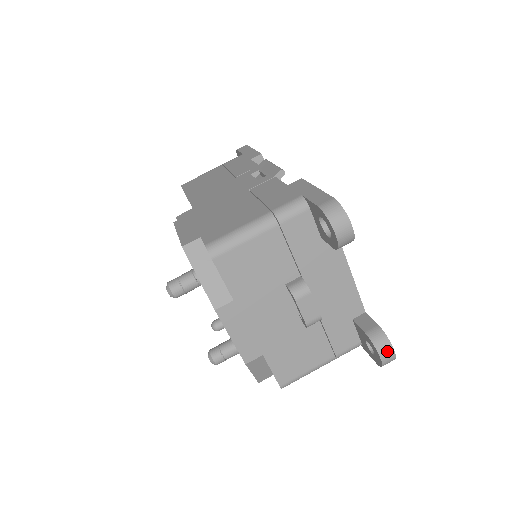
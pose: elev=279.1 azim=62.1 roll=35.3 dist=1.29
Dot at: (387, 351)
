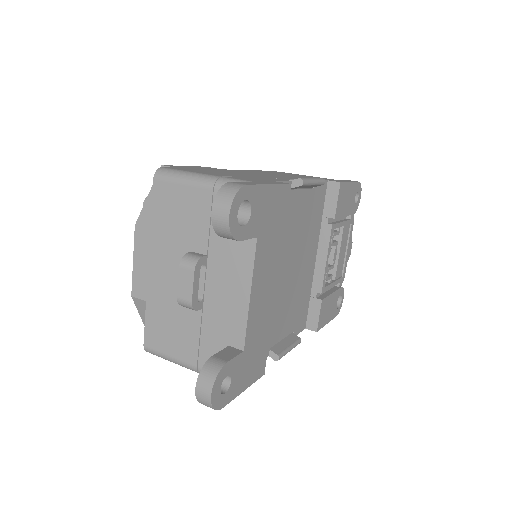
Dot at: (205, 386)
